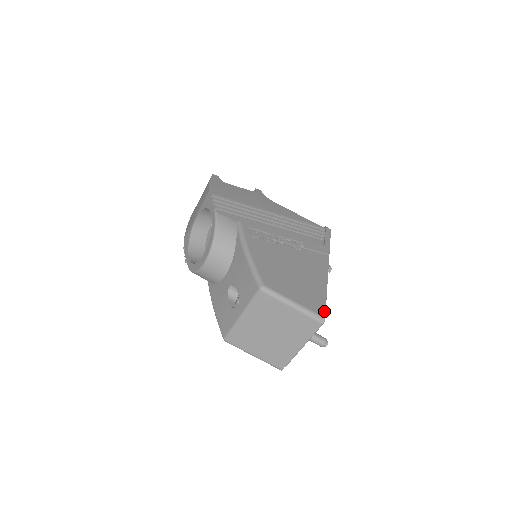
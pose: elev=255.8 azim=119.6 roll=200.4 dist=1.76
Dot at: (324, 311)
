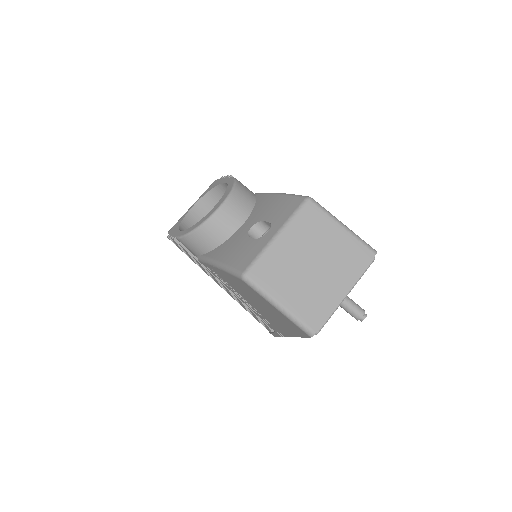
Dot at: occluded
